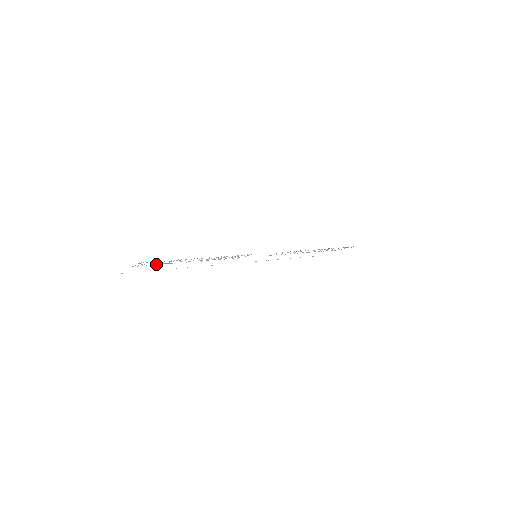
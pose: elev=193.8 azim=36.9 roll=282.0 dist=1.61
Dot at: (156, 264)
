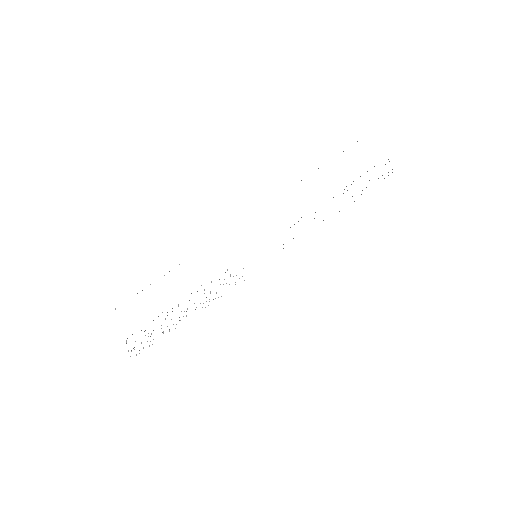
Dot at: occluded
